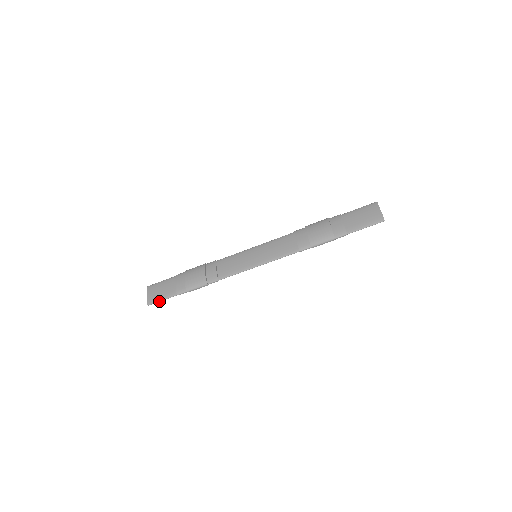
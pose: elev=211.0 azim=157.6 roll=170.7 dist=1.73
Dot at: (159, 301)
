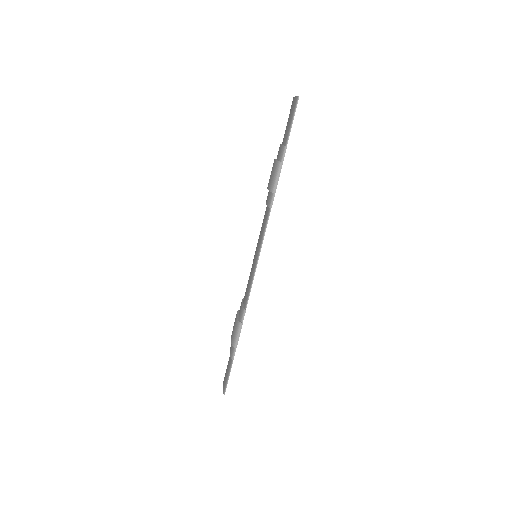
Dot at: (227, 381)
